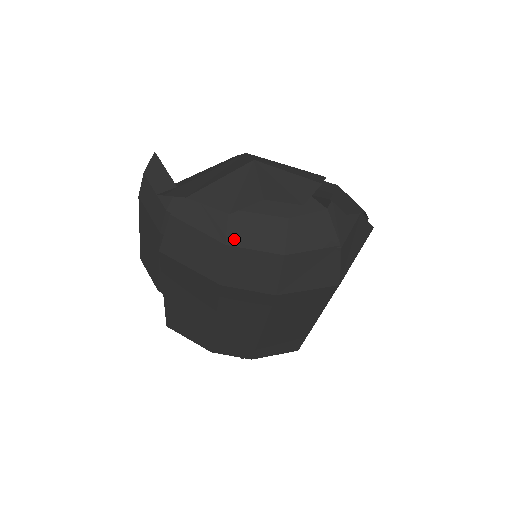
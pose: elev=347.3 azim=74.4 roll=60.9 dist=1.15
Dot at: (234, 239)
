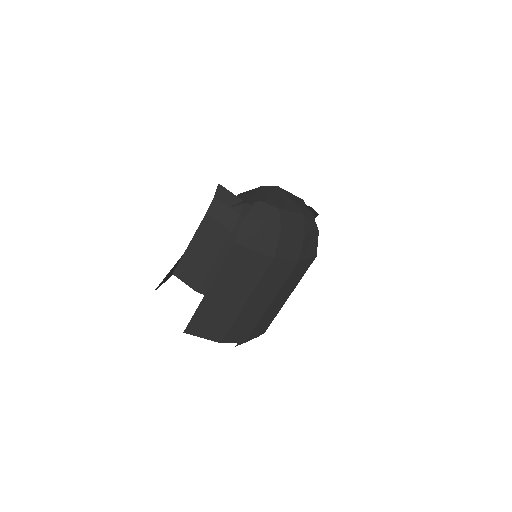
Dot at: (284, 226)
